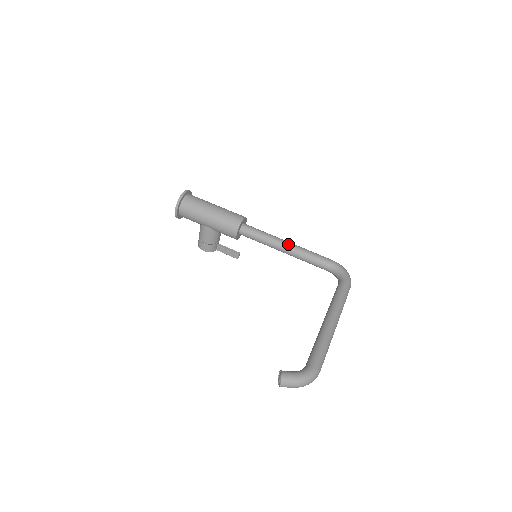
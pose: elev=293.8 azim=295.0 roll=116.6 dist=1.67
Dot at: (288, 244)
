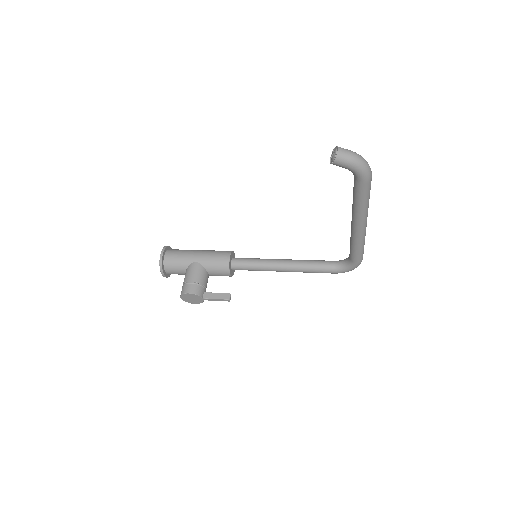
Dot at: (285, 259)
